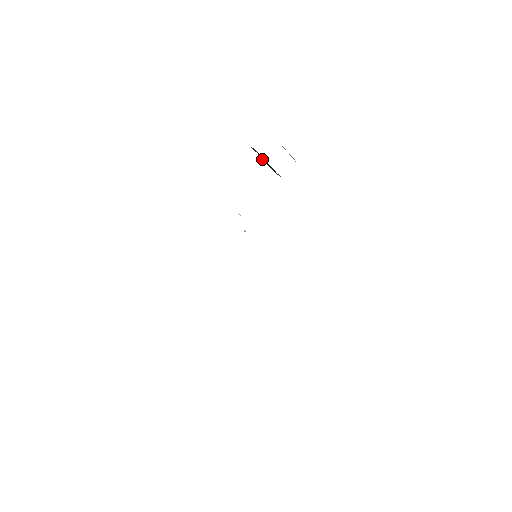
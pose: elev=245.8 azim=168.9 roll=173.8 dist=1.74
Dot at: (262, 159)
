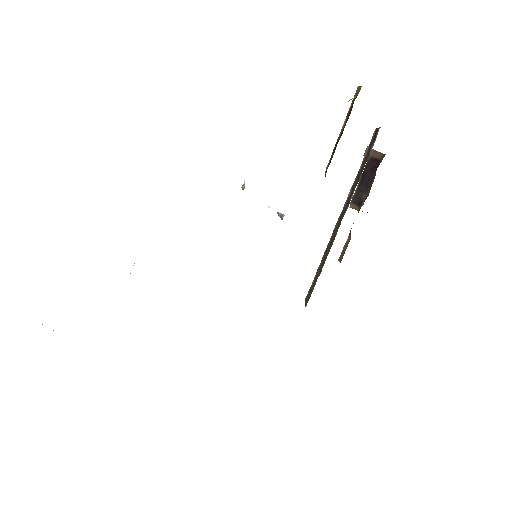
Dot at: (365, 171)
